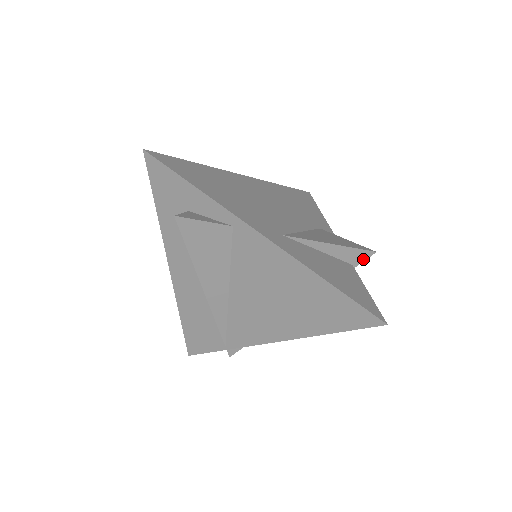
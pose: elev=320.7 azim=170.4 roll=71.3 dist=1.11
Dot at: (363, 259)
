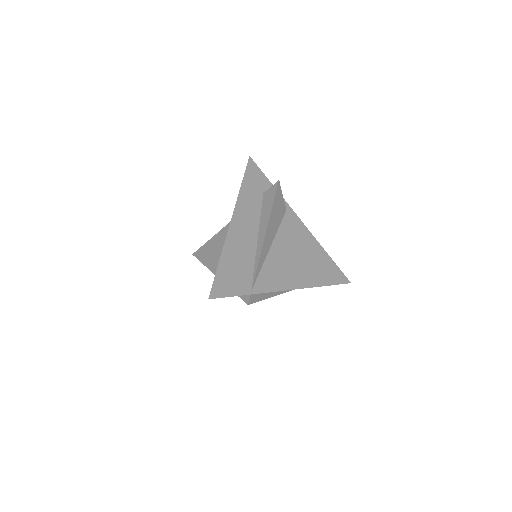
Dot at: occluded
